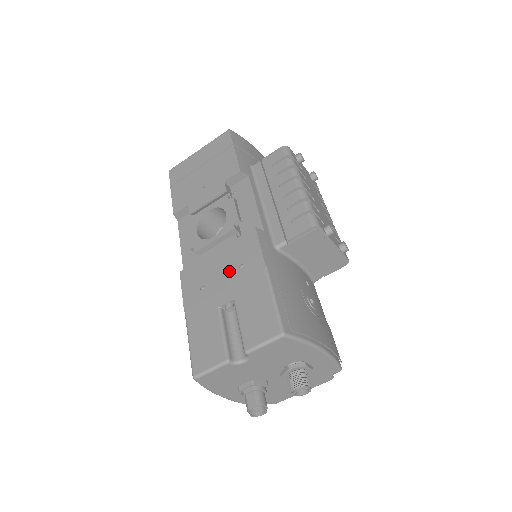
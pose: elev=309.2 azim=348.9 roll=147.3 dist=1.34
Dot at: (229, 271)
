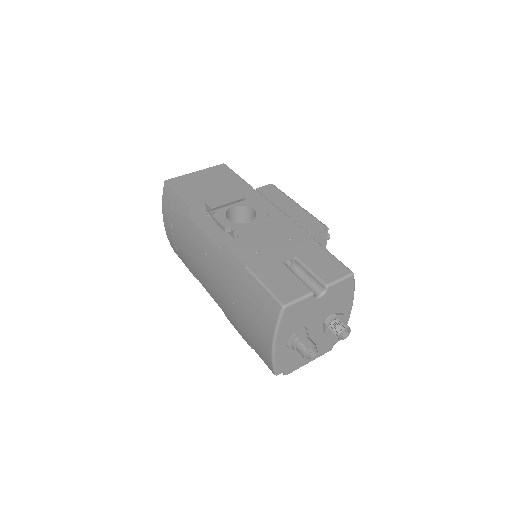
Dot at: (280, 241)
